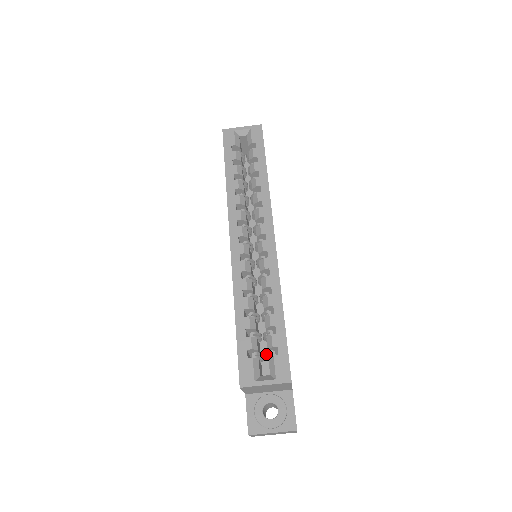
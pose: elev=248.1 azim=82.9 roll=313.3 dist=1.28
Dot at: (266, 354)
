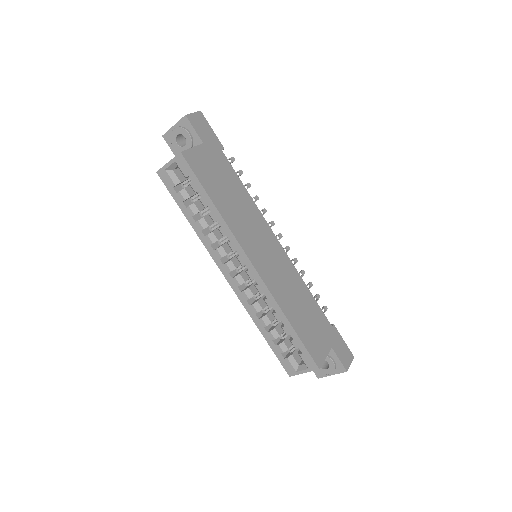
Dot at: occluded
